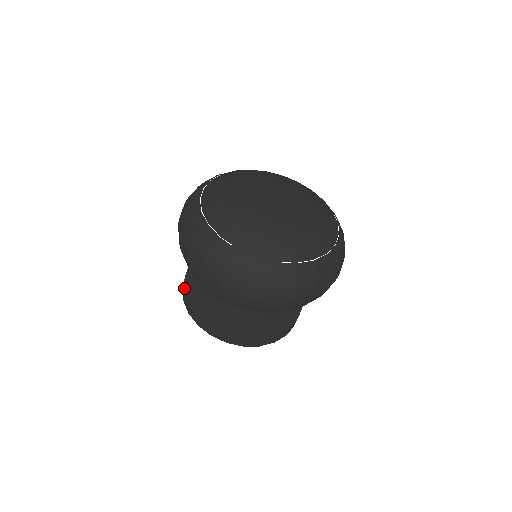
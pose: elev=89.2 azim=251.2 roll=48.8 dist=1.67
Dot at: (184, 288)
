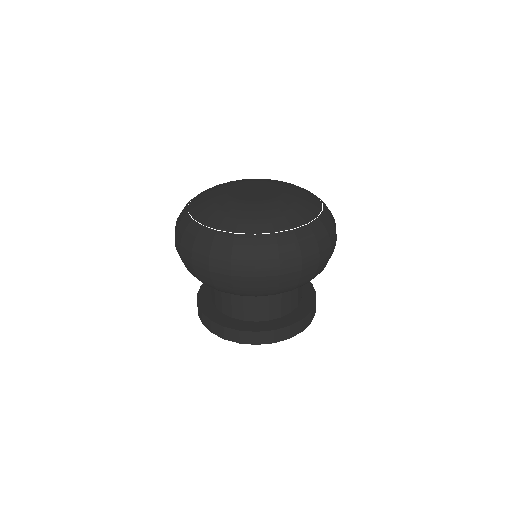
Dot at: (199, 312)
